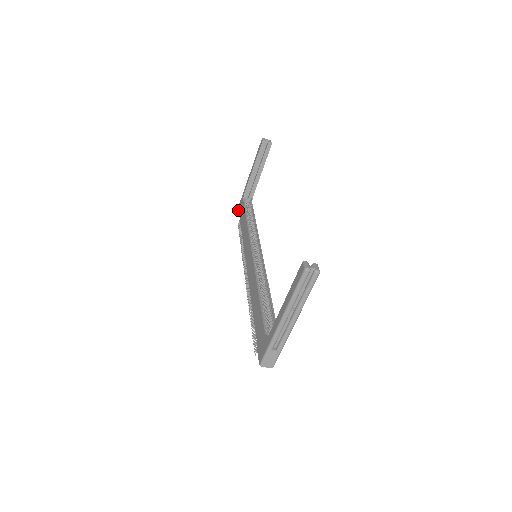
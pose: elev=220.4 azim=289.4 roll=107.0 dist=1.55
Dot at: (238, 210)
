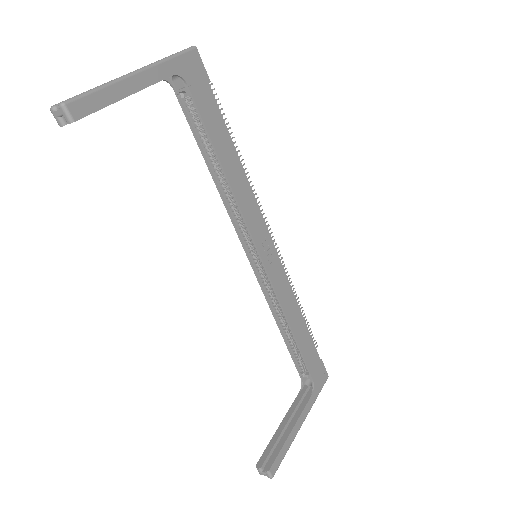
Dot at: occluded
